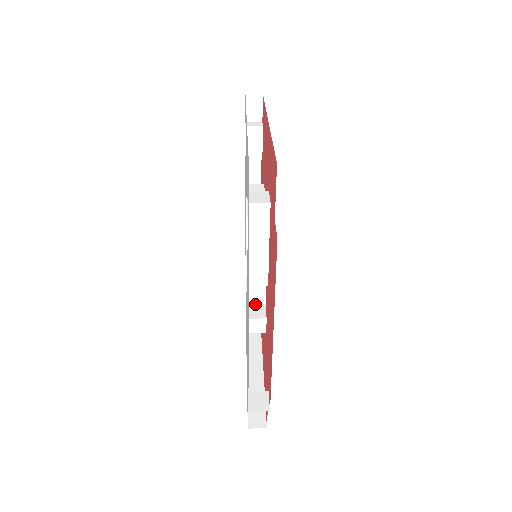
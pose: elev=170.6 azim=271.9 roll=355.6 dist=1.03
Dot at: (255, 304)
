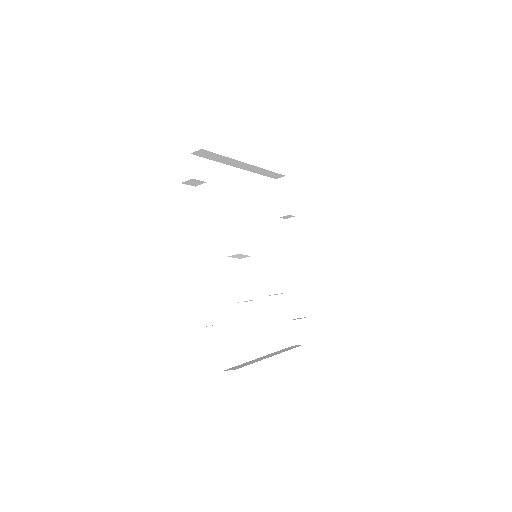
Dot at: occluded
